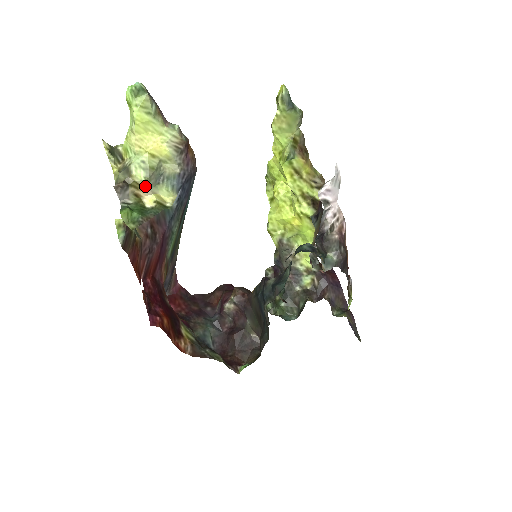
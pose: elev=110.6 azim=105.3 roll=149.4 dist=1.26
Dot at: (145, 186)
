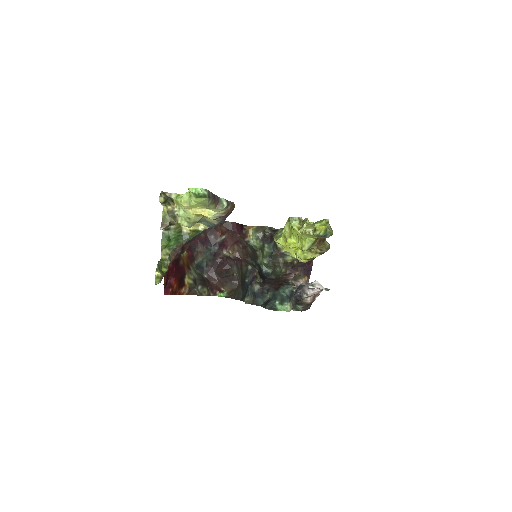
Dot at: occluded
